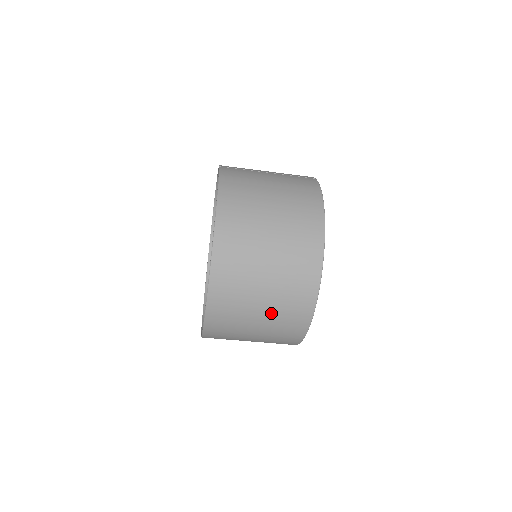
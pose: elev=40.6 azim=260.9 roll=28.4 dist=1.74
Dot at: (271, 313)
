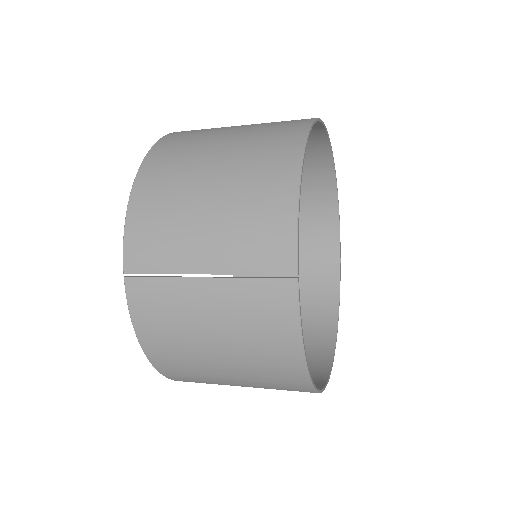
Dot at: occluded
